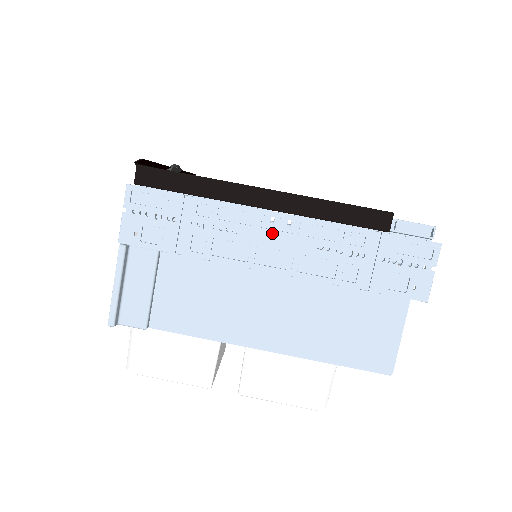
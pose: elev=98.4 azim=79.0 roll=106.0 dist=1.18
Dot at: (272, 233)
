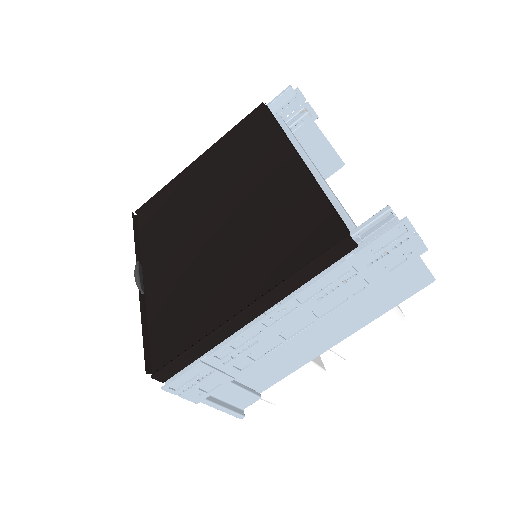
Dot at: (279, 323)
